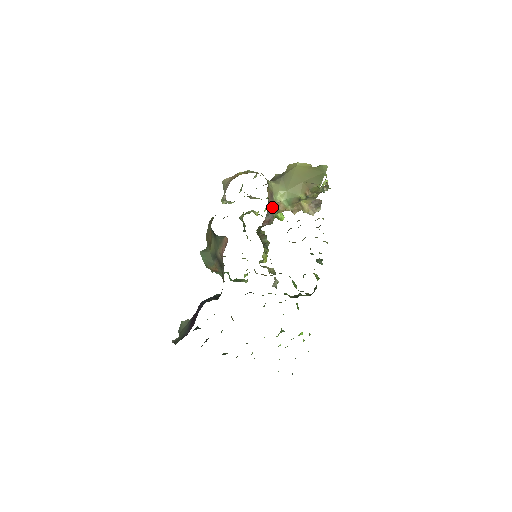
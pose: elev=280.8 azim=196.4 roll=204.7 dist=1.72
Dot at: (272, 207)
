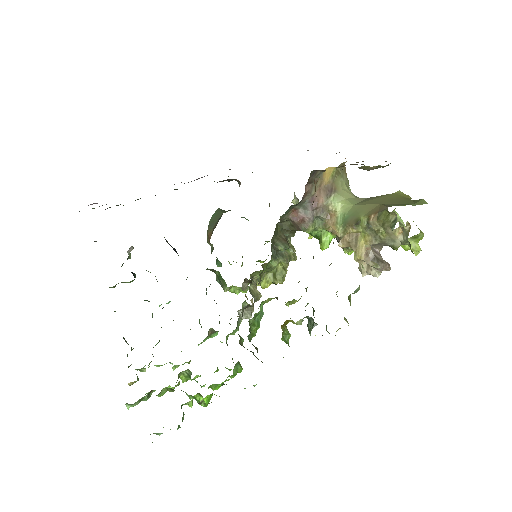
Dot at: (319, 204)
